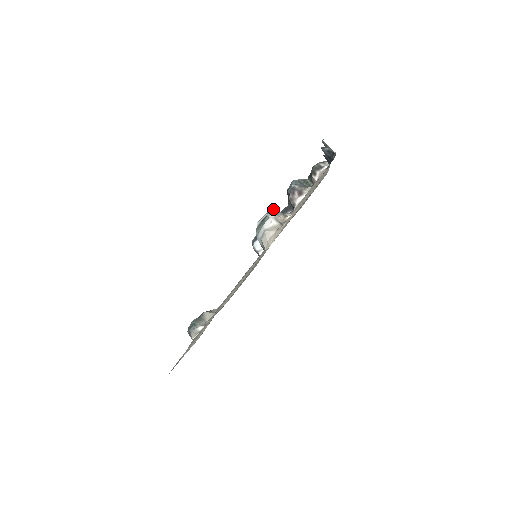
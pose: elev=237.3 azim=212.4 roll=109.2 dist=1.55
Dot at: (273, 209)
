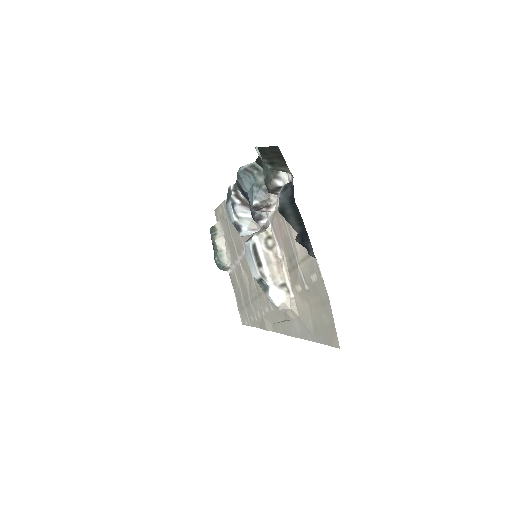
Dot at: (253, 244)
